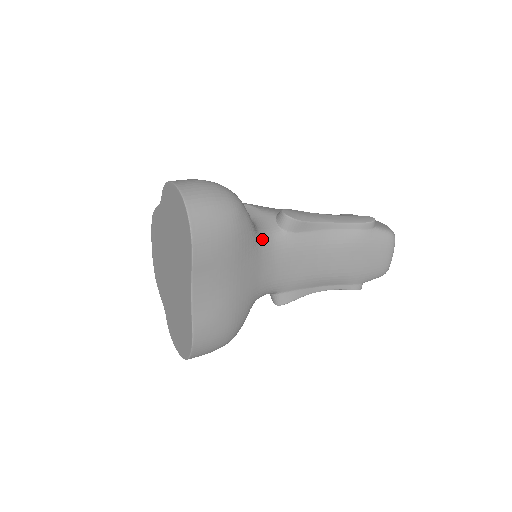
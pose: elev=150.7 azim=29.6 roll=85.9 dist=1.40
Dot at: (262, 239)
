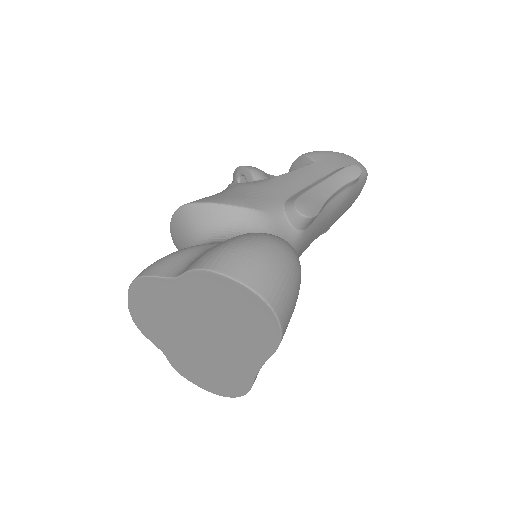
Dot at: occluded
